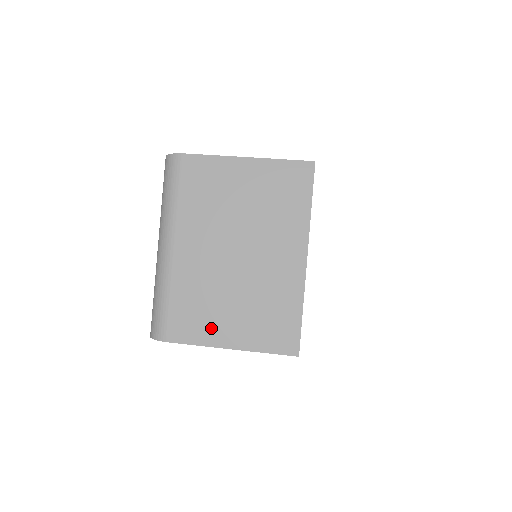
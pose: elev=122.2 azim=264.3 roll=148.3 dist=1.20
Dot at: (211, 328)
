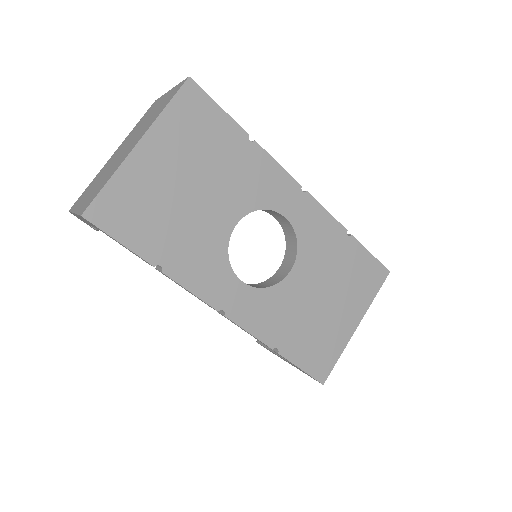
Dot at: (82, 200)
